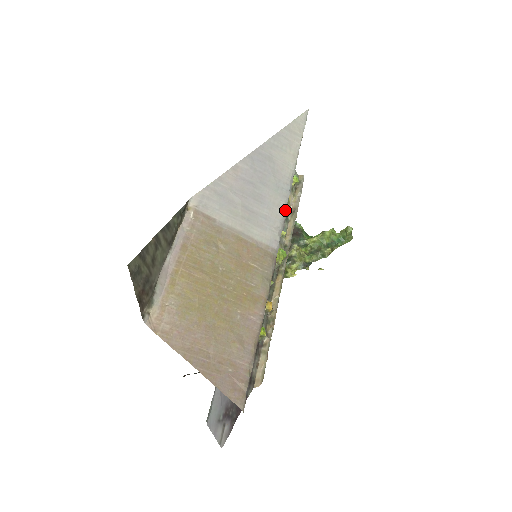
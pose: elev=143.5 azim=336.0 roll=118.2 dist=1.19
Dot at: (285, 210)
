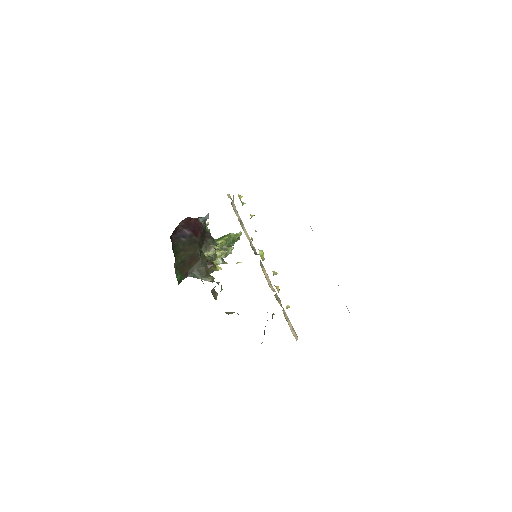
Dot at: occluded
